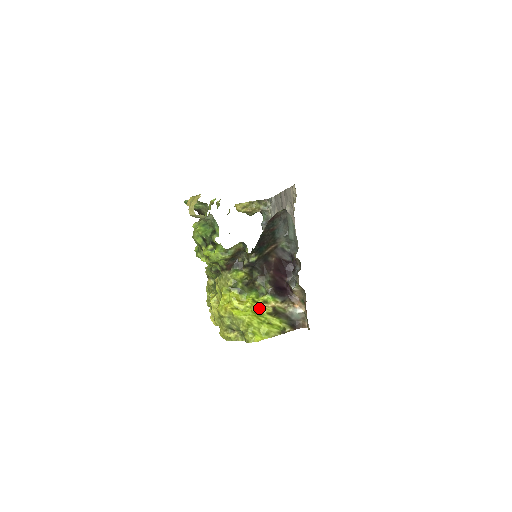
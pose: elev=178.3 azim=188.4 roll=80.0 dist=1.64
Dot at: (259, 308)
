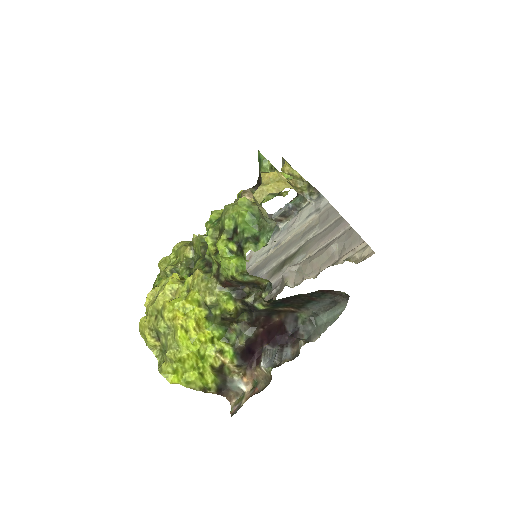
Dot at: (209, 352)
